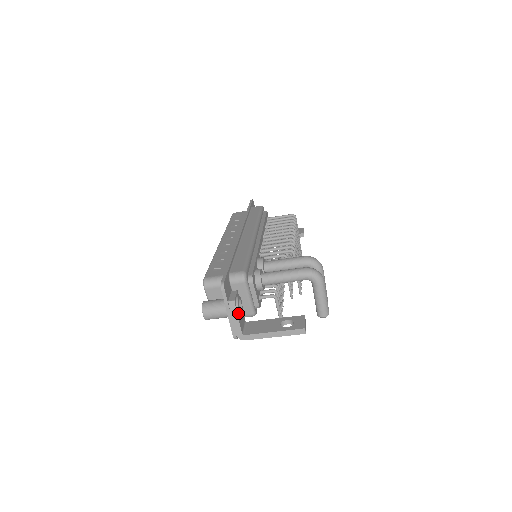
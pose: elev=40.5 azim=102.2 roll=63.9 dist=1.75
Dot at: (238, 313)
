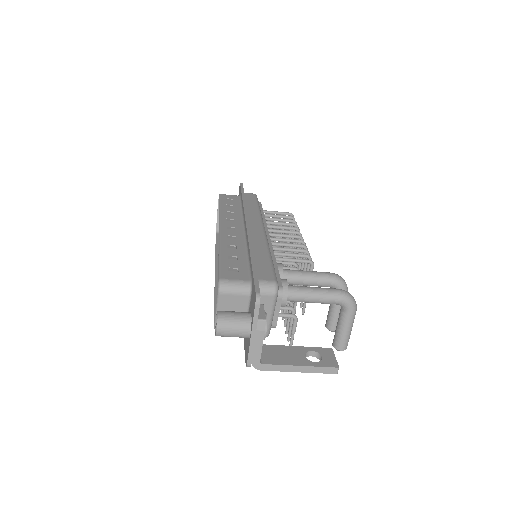
Dot at: (264, 336)
